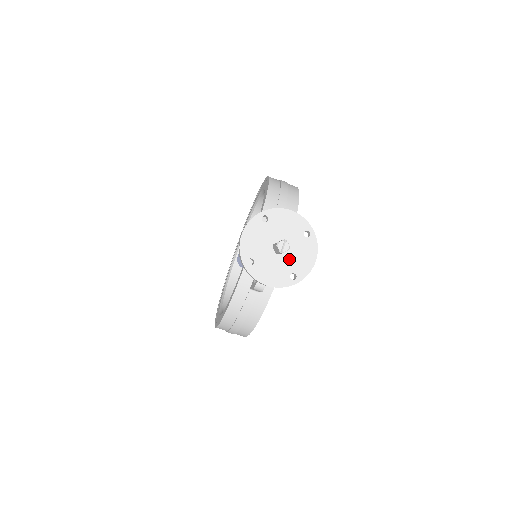
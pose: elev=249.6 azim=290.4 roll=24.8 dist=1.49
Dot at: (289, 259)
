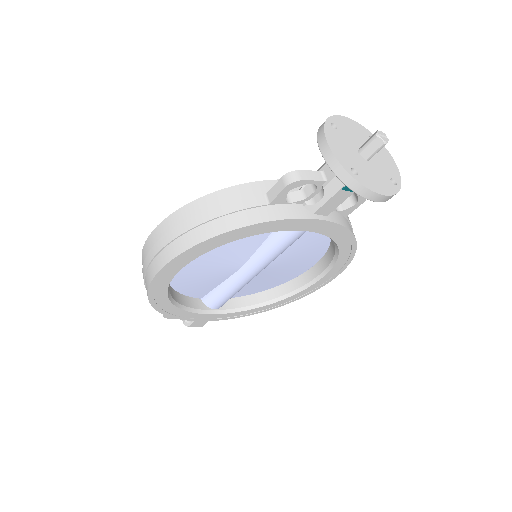
Dot at: (364, 165)
